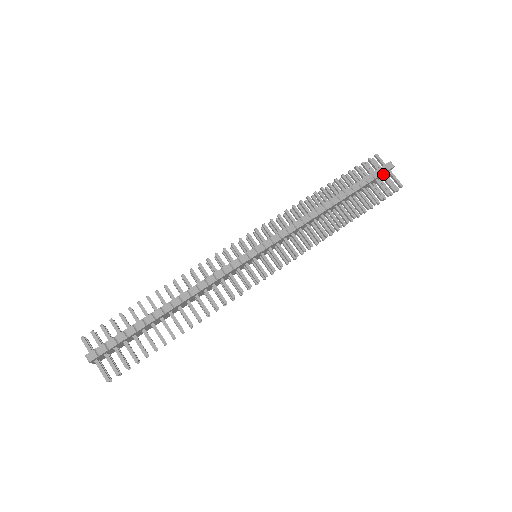
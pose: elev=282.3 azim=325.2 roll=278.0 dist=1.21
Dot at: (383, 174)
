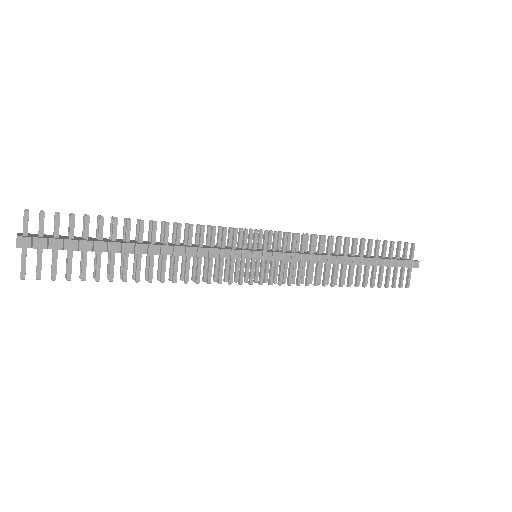
Dot at: (405, 266)
